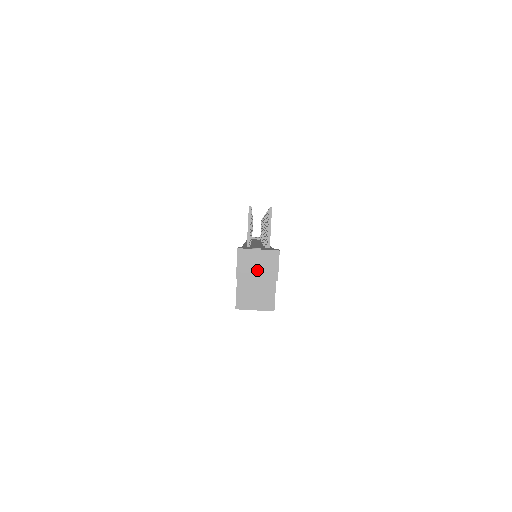
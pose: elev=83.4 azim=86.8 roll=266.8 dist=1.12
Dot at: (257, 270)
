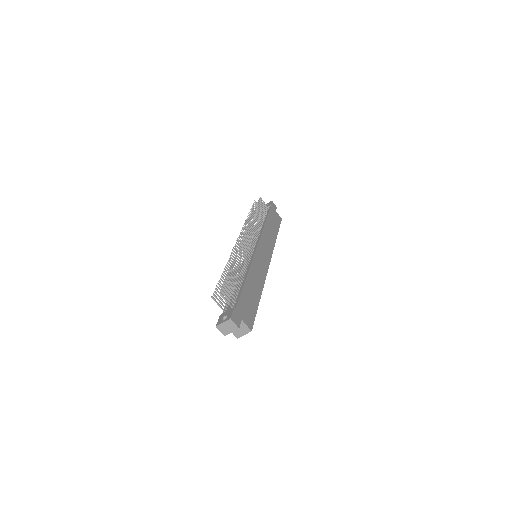
Dot at: (229, 329)
